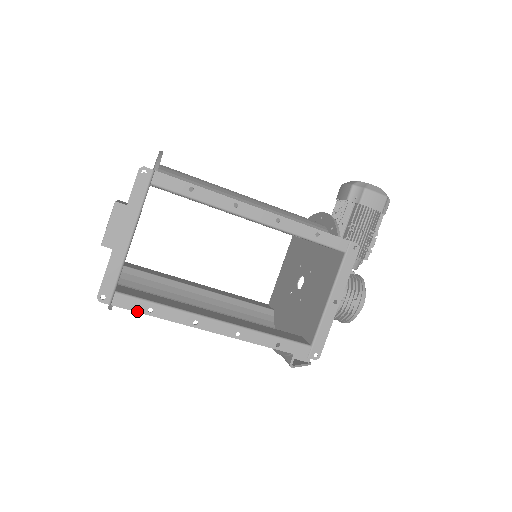
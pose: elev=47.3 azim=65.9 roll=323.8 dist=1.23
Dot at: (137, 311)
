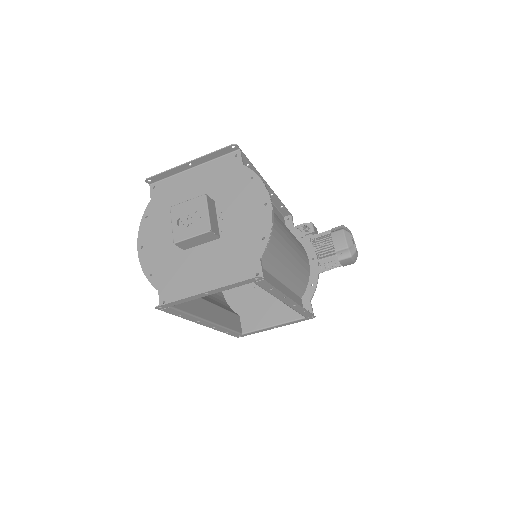
Dot at: (172, 314)
